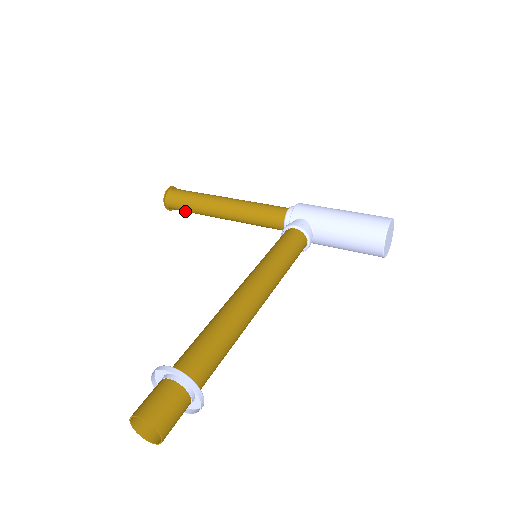
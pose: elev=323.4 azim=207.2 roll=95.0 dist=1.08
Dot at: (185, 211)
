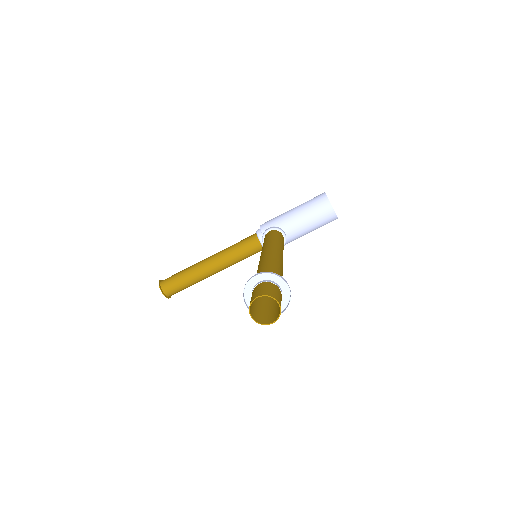
Dot at: (181, 289)
